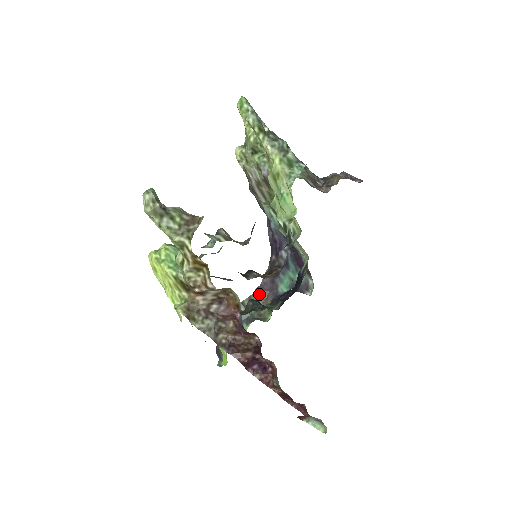
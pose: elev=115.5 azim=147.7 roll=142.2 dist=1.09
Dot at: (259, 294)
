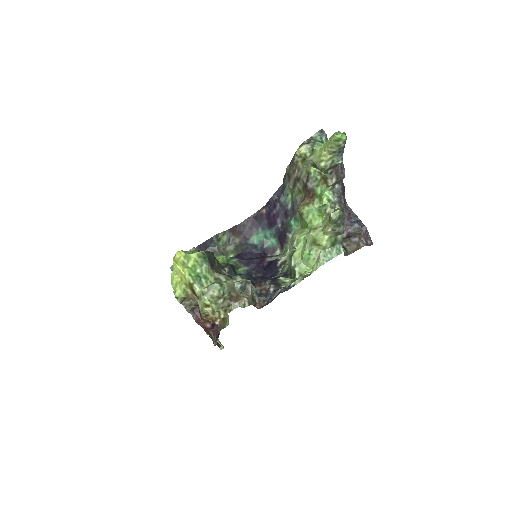
Dot at: (234, 231)
